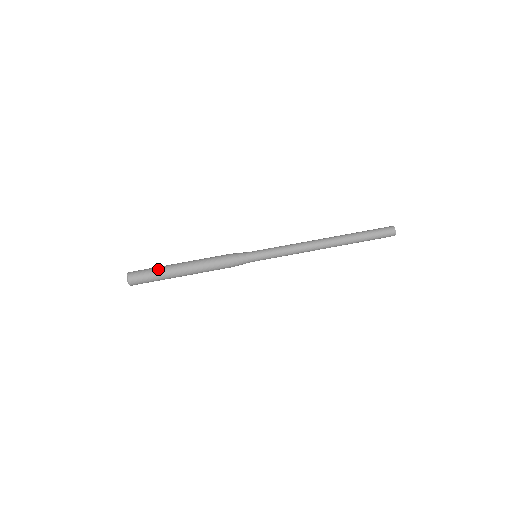
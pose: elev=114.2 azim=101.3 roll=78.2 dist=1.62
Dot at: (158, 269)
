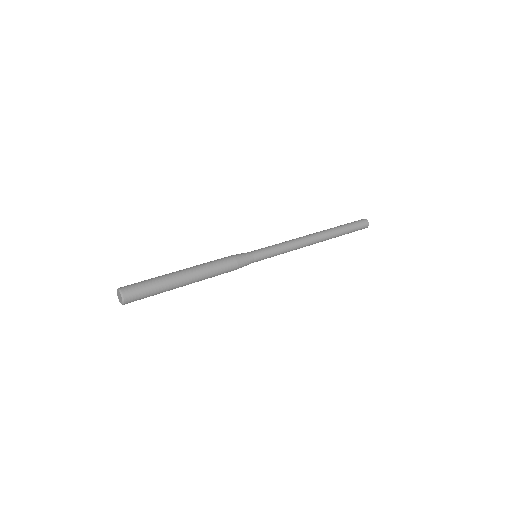
Dot at: (158, 281)
